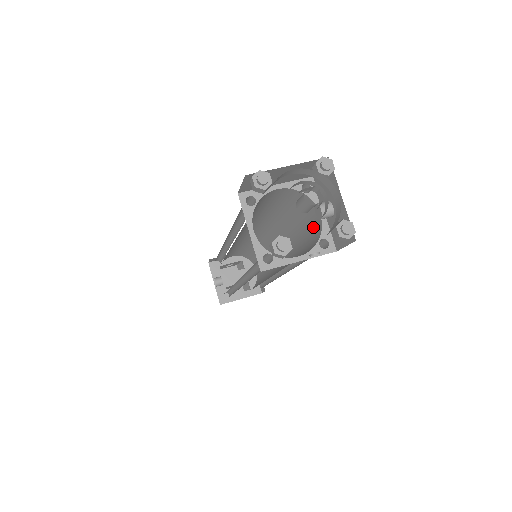
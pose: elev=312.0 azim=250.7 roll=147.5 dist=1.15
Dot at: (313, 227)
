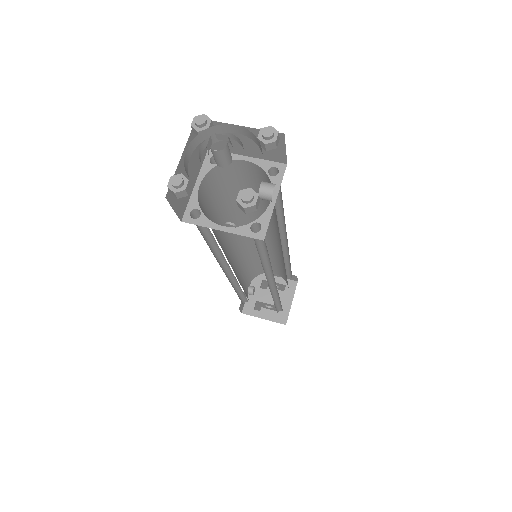
Dot at: occluded
